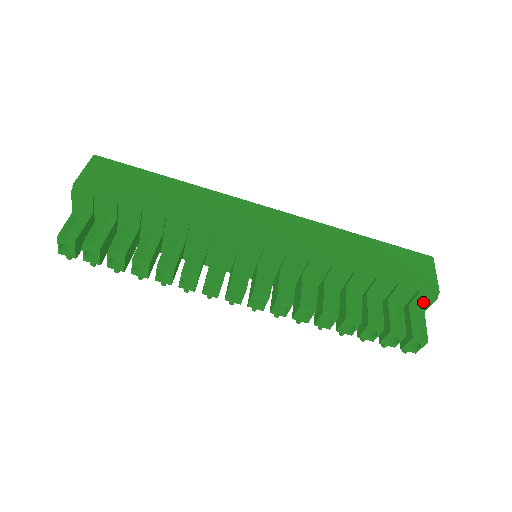
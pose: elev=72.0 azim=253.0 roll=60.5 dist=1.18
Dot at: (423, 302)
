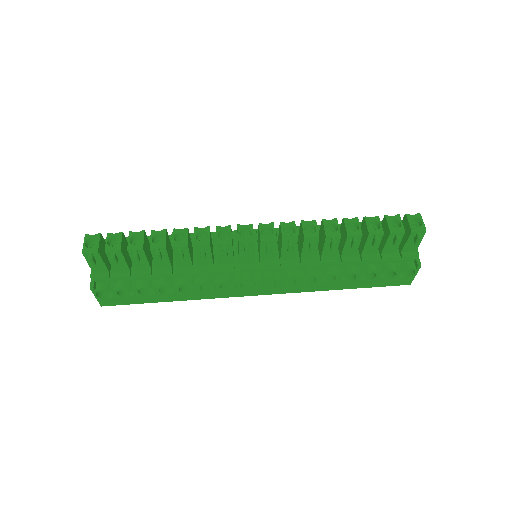
Dot at: occluded
